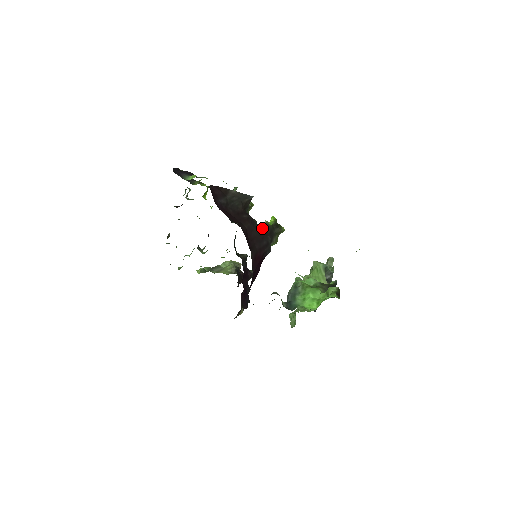
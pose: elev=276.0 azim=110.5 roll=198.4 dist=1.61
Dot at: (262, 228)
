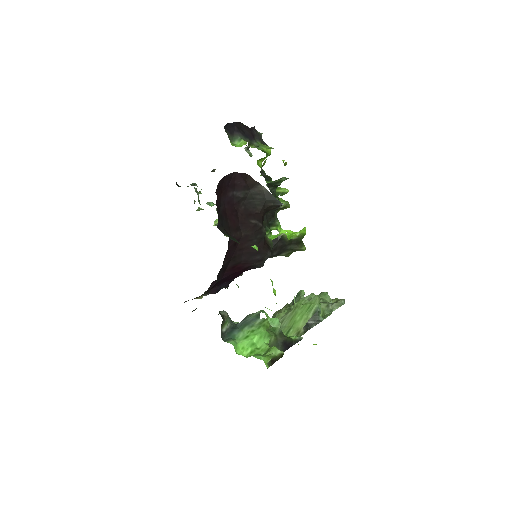
Dot at: (274, 238)
